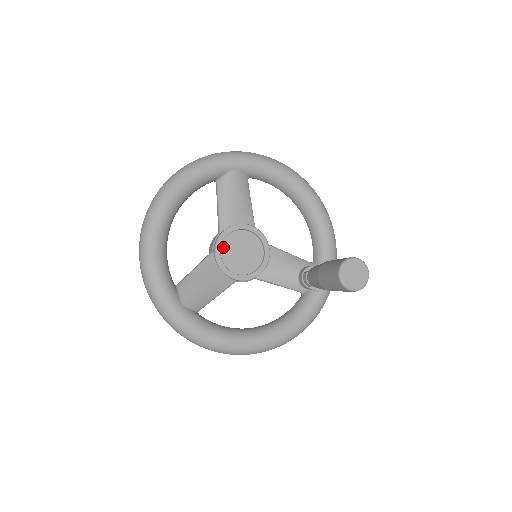
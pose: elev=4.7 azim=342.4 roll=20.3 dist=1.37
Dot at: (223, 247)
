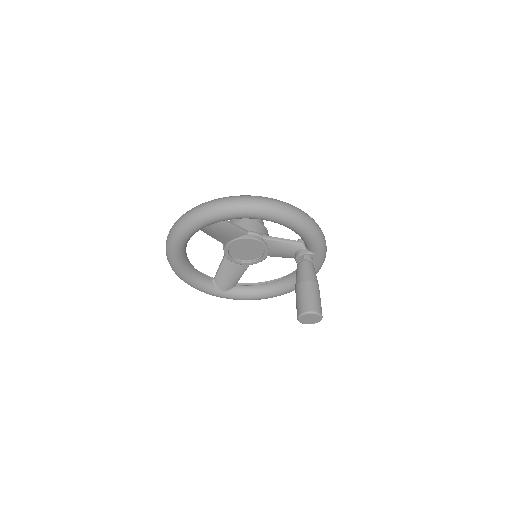
Dot at: (231, 252)
